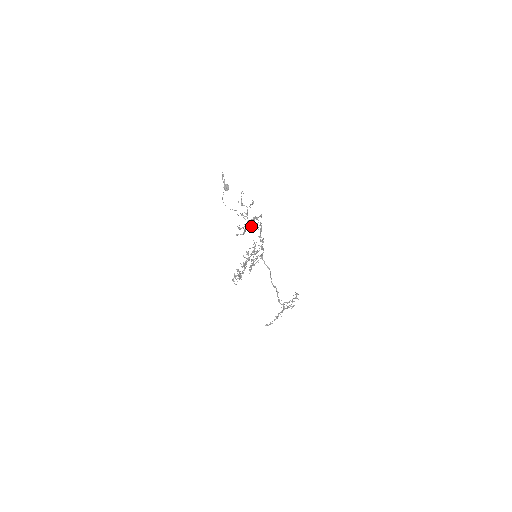
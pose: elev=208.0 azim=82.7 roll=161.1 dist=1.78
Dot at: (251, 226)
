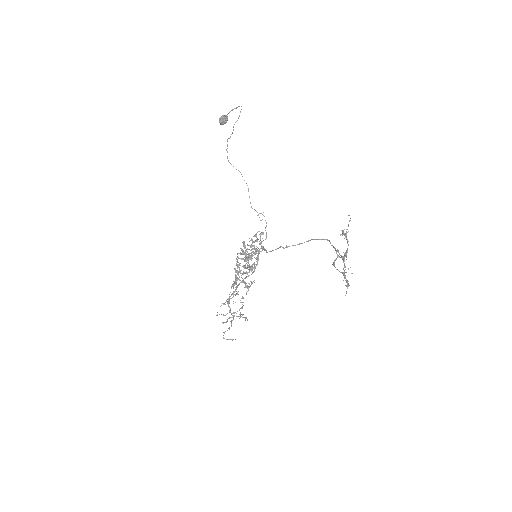
Dot at: occluded
